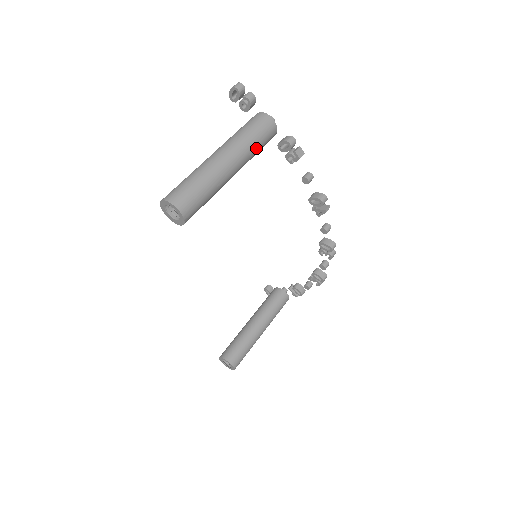
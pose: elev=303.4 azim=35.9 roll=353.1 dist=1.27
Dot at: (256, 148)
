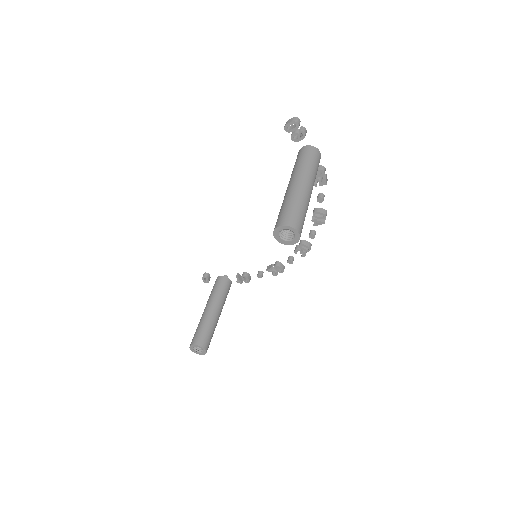
Dot at: occluded
